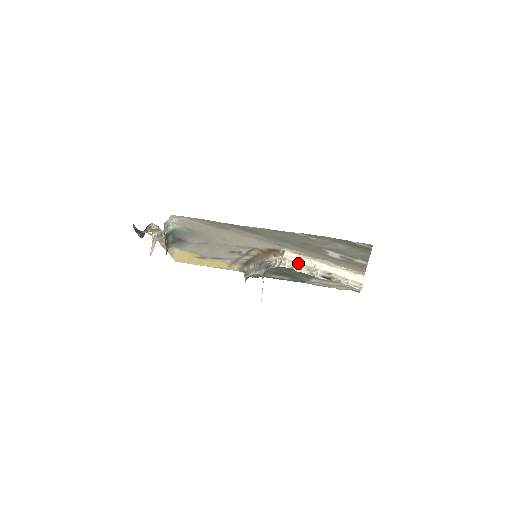
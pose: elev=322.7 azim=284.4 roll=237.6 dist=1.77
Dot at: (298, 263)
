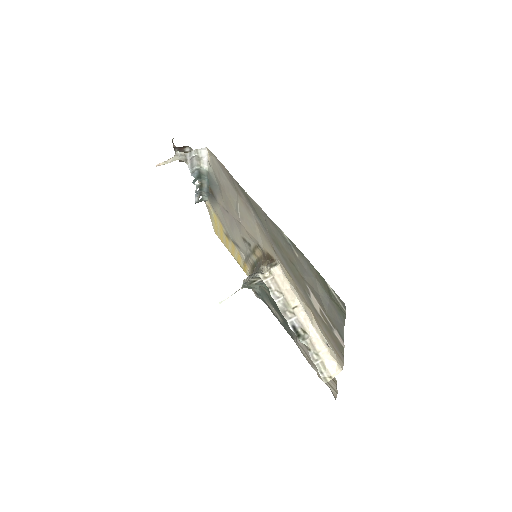
Dot at: (280, 289)
